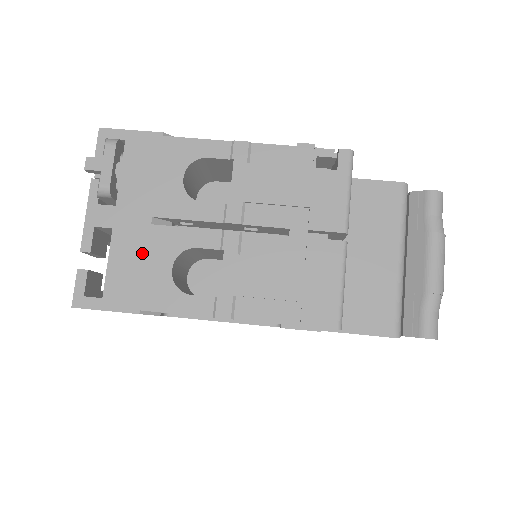
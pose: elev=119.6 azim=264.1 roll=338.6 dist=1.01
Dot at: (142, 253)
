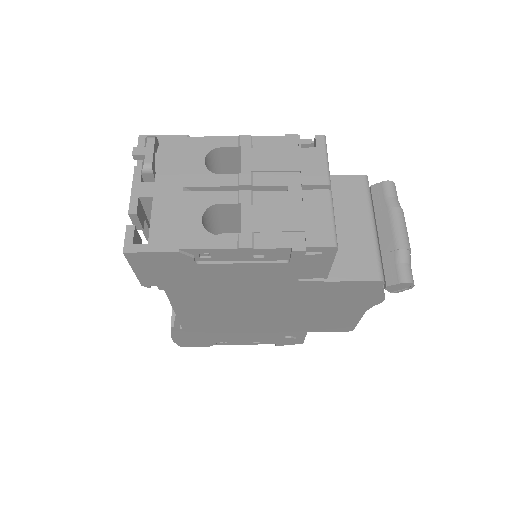
Dot at: (177, 211)
